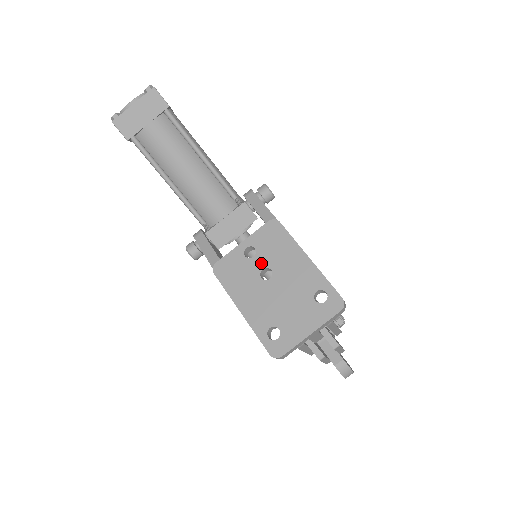
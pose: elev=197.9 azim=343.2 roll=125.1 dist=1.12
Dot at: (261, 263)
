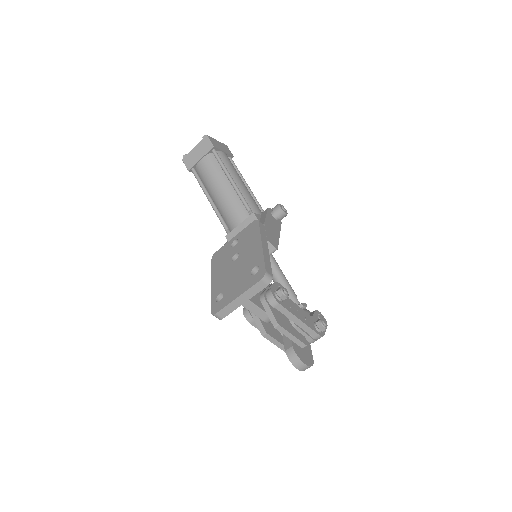
Dot at: (236, 250)
